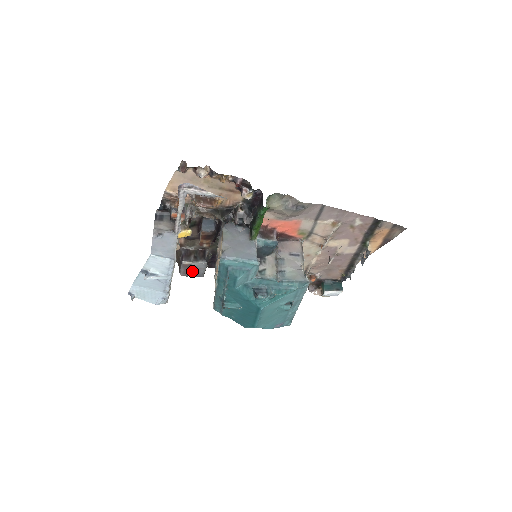
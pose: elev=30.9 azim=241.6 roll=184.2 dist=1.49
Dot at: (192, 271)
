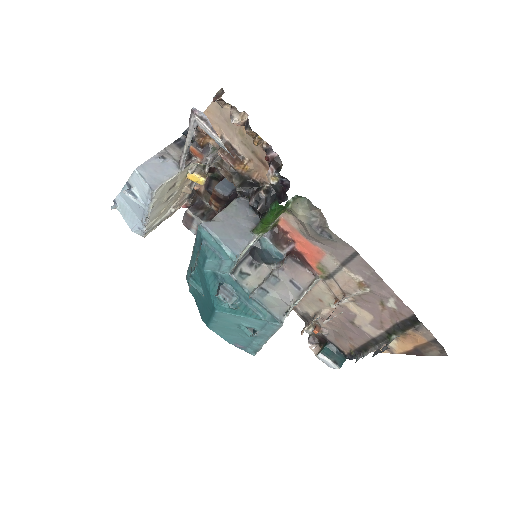
Dot at: (194, 227)
